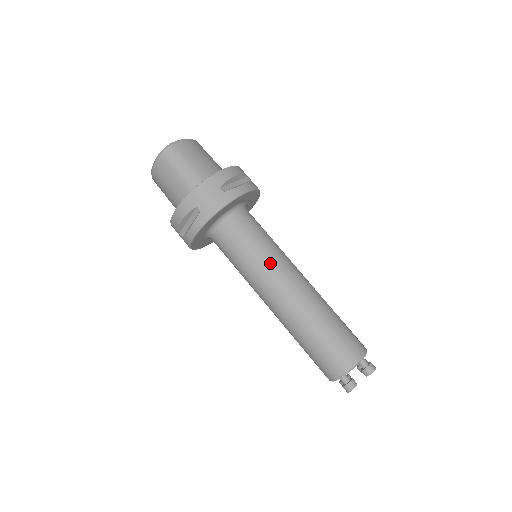
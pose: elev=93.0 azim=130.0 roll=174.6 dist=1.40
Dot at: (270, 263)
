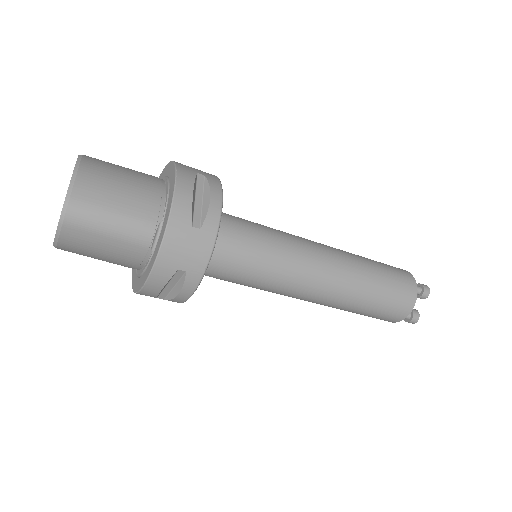
Dot at: (290, 264)
